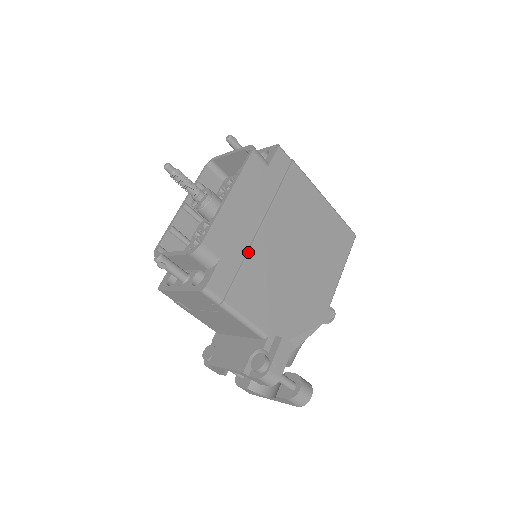
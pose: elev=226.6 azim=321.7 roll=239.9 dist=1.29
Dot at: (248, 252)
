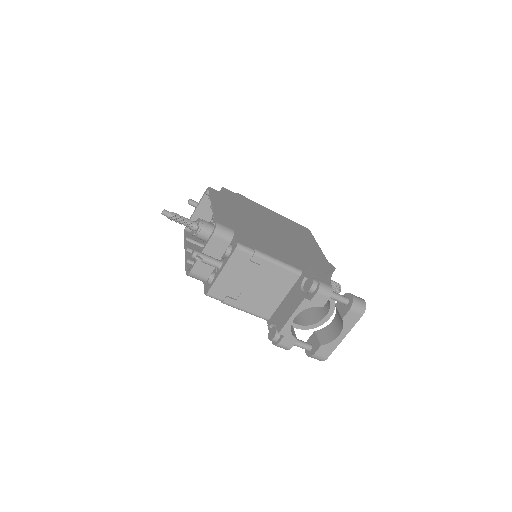
Dot at: (249, 229)
